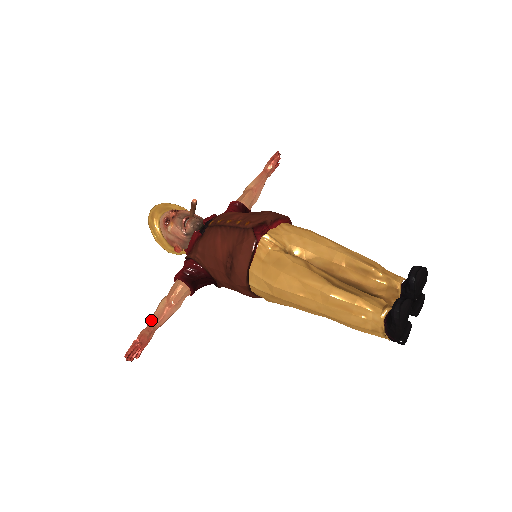
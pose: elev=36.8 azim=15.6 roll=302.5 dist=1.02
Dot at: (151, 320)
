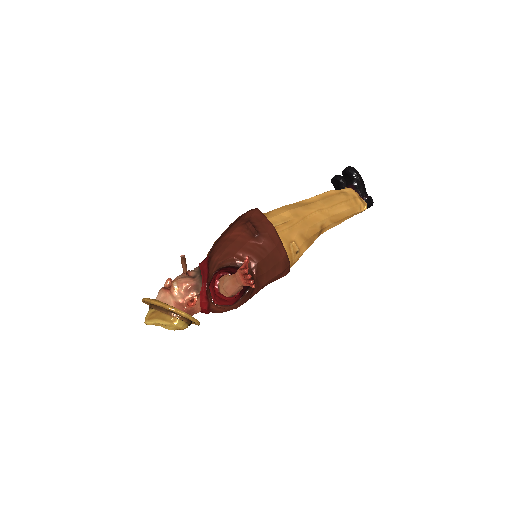
Dot at: (233, 274)
